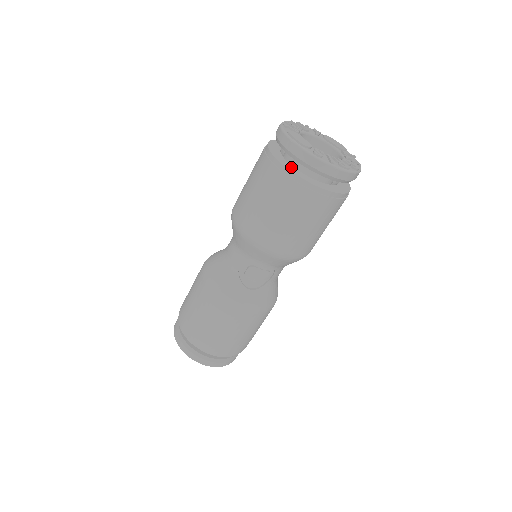
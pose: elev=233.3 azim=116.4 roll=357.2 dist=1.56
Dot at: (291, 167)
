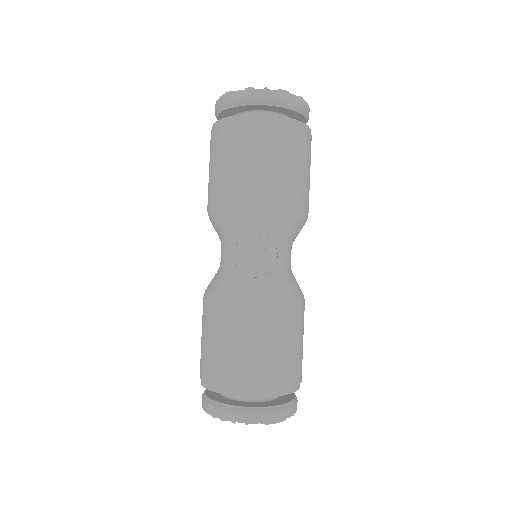
Dot at: occluded
